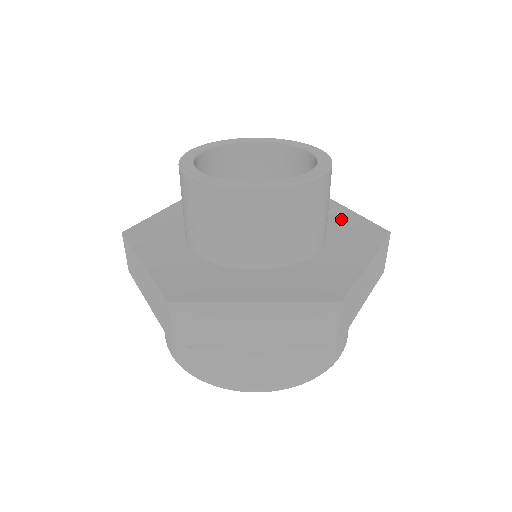
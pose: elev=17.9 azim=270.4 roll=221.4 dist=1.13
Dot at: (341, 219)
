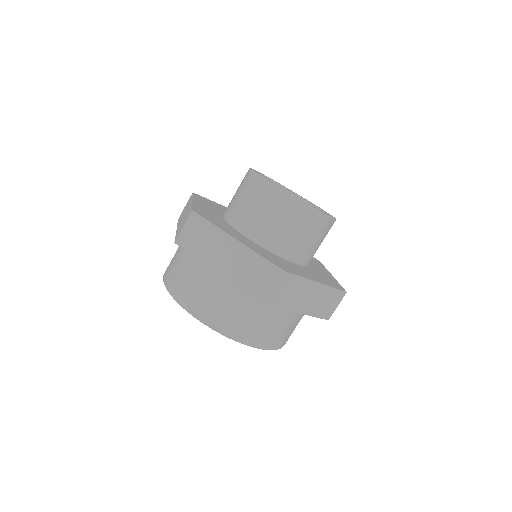
Dot at: occluded
